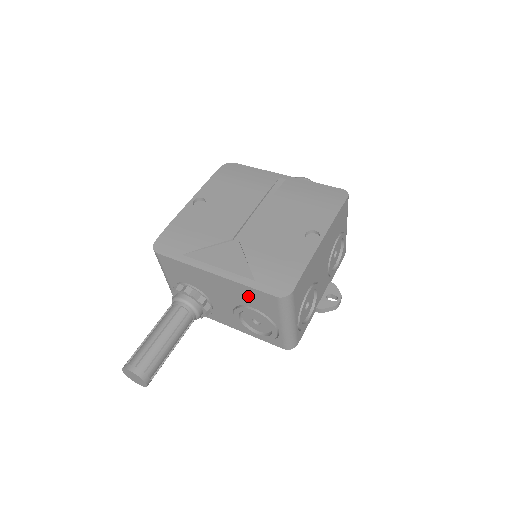
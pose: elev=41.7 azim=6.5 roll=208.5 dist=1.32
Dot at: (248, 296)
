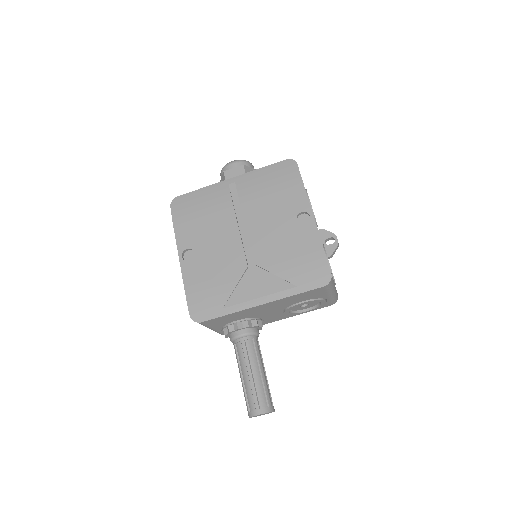
Dot at: (297, 299)
